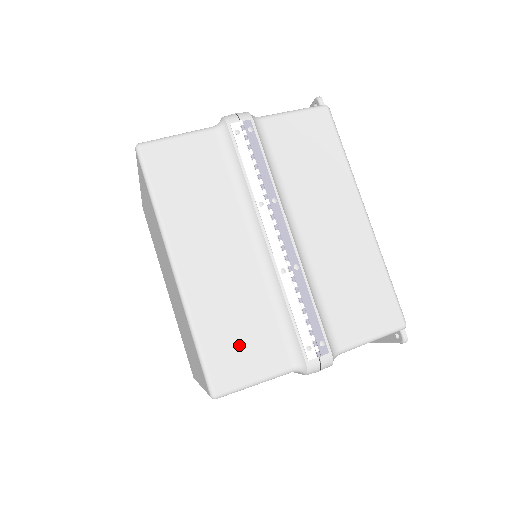
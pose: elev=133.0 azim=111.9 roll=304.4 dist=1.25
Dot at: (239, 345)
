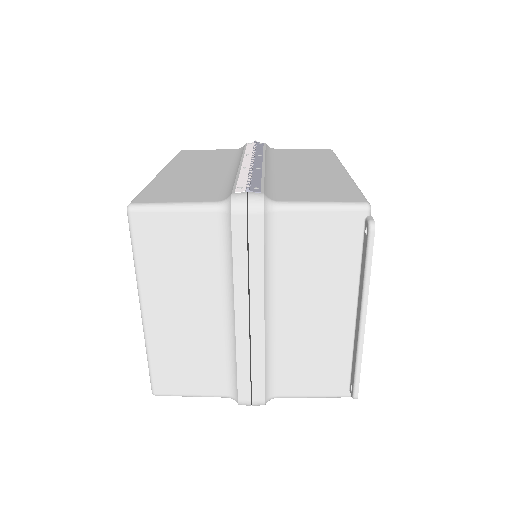
Dot at: (178, 192)
